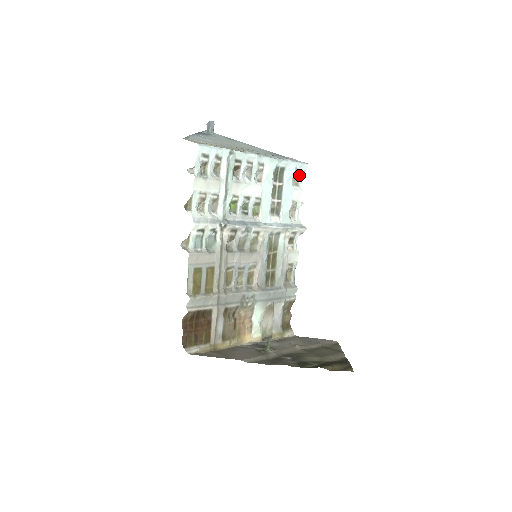
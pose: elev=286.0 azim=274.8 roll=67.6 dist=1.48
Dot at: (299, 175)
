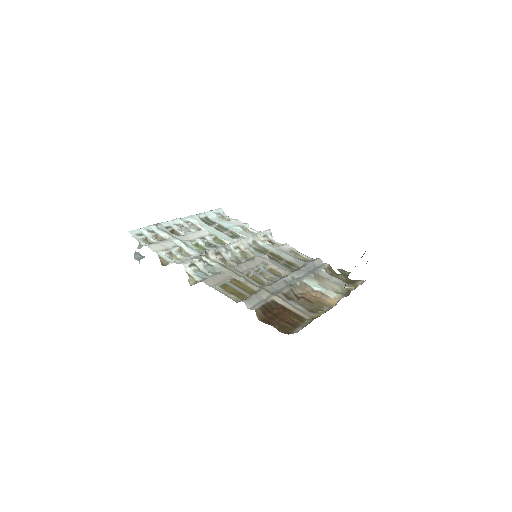
Dot at: (223, 216)
